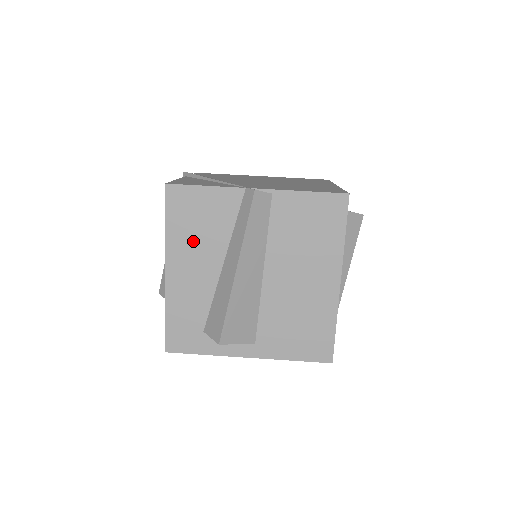
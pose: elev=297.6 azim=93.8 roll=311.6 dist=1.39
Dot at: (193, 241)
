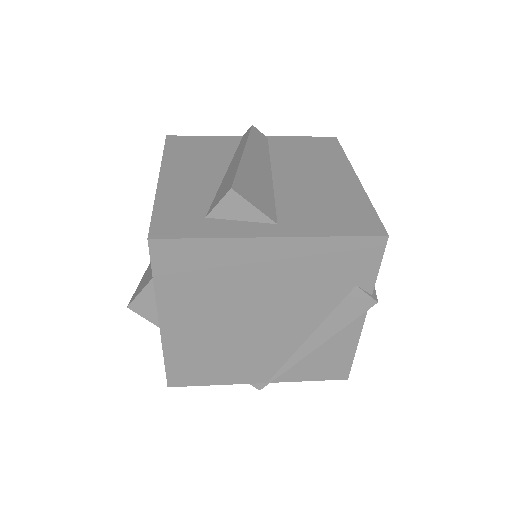
Dot at: (193, 160)
